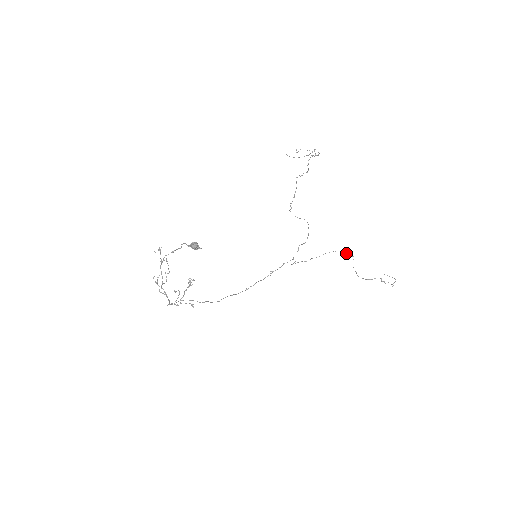
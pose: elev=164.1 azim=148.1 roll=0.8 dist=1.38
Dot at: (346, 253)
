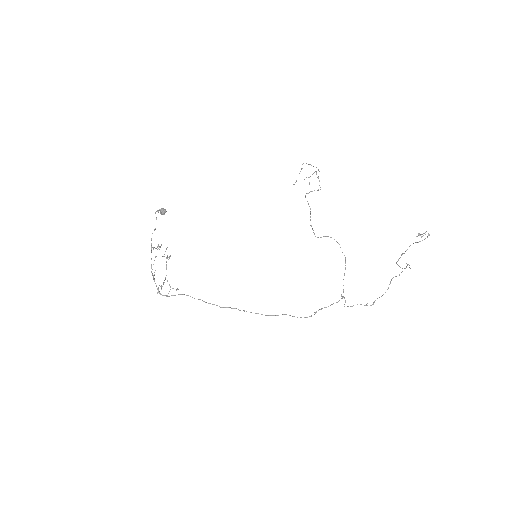
Dot at: occluded
